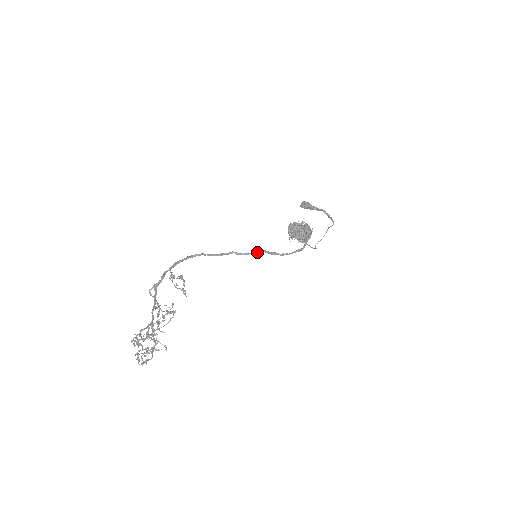
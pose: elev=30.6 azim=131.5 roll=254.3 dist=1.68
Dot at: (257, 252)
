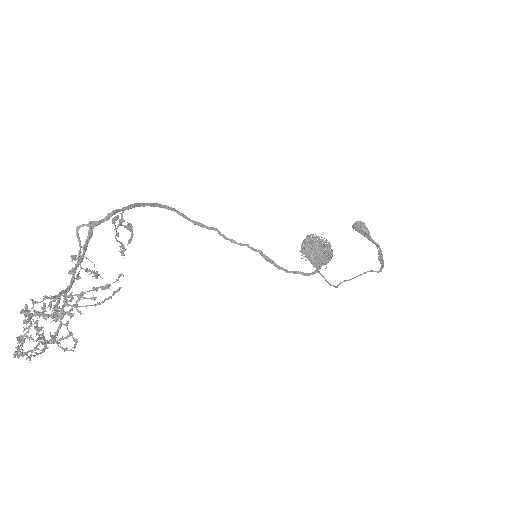
Dot at: (249, 247)
